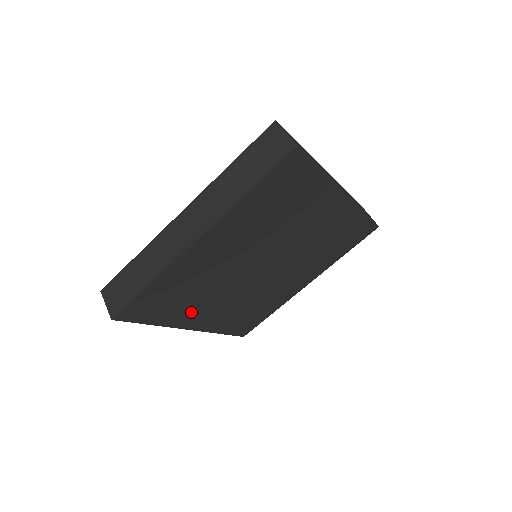
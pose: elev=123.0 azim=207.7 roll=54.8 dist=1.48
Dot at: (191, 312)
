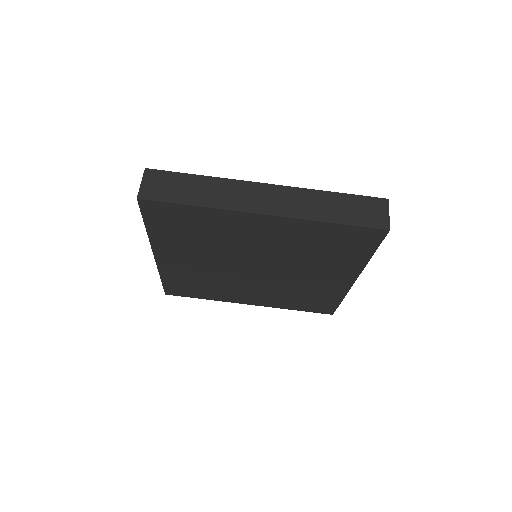
Dot at: (177, 247)
